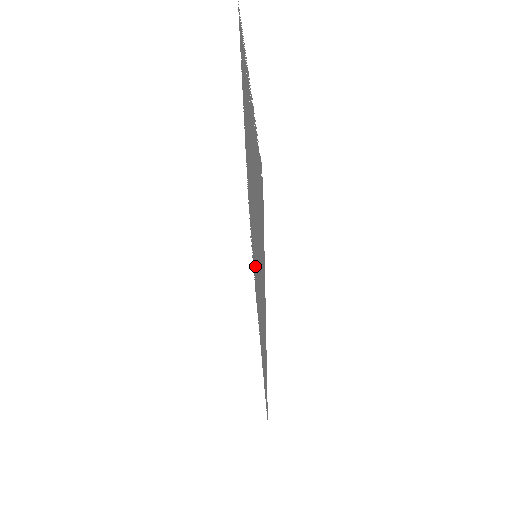
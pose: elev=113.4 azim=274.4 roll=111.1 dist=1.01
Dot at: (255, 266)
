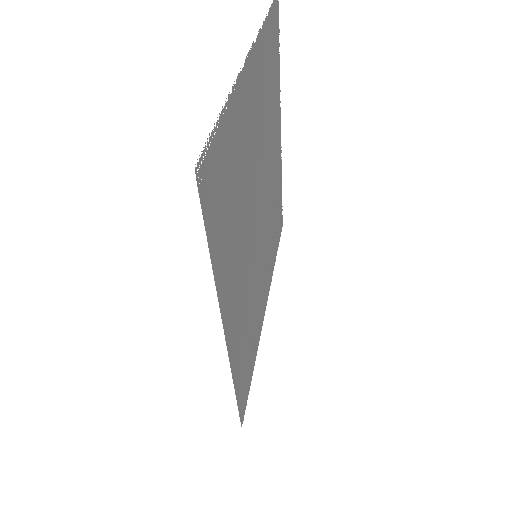
Dot at: occluded
